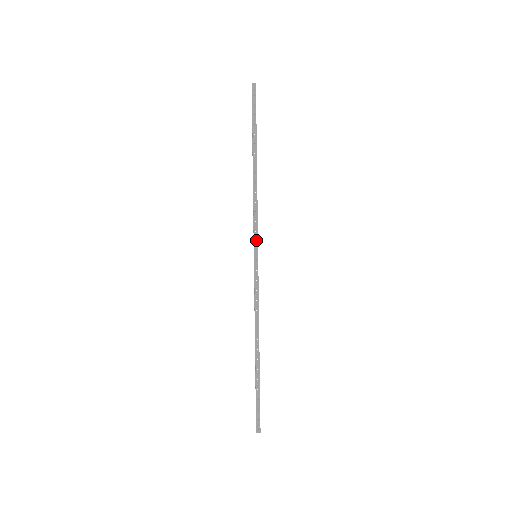
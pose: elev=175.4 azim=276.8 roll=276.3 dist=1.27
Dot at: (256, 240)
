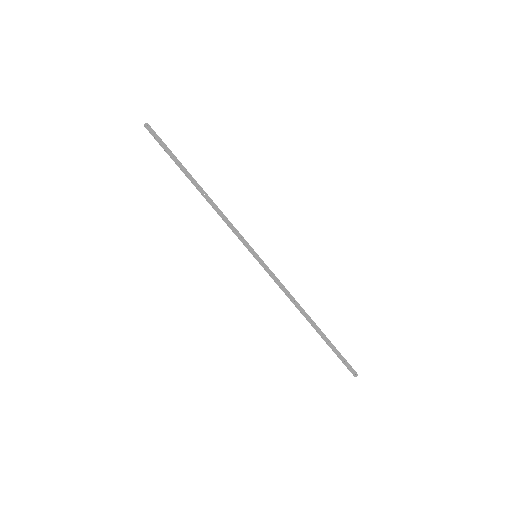
Dot at: (247, 244)
